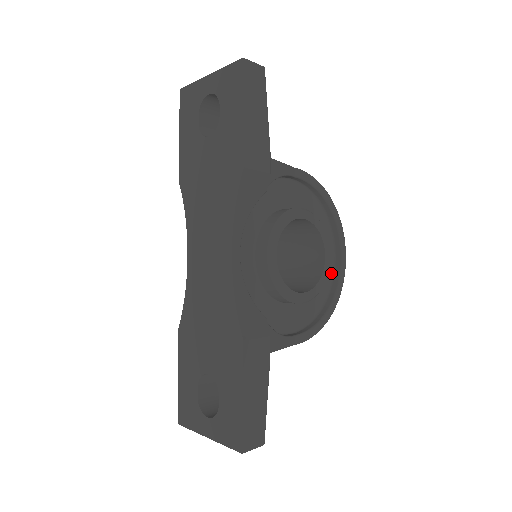
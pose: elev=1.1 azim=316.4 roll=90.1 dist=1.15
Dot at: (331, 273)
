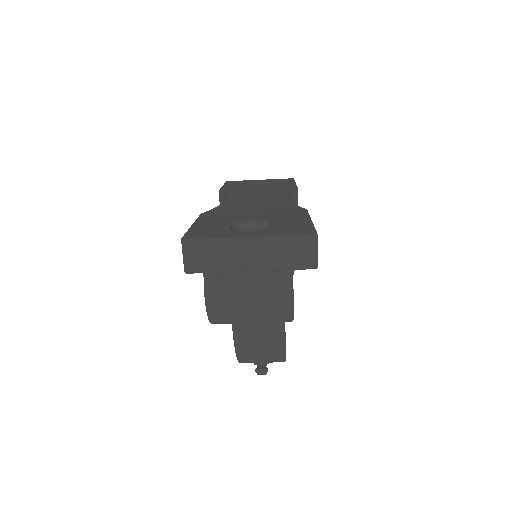
Dot at: occluded
